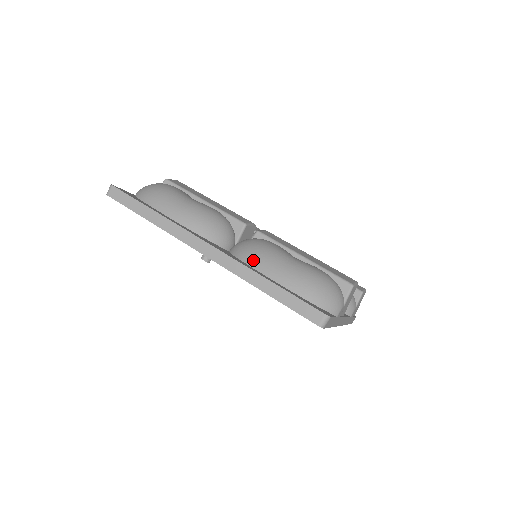
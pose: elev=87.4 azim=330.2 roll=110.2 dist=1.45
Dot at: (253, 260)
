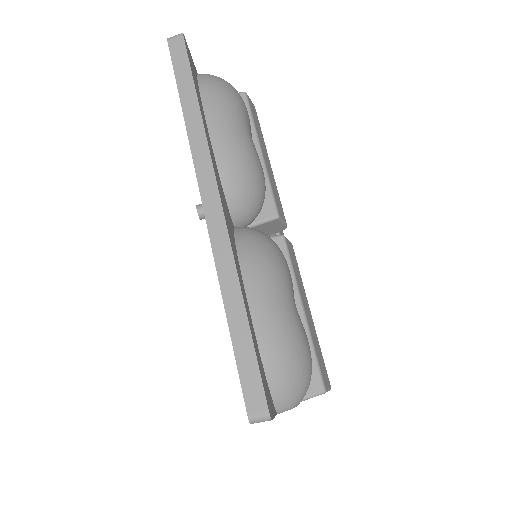
Dot at: (250, 264)
